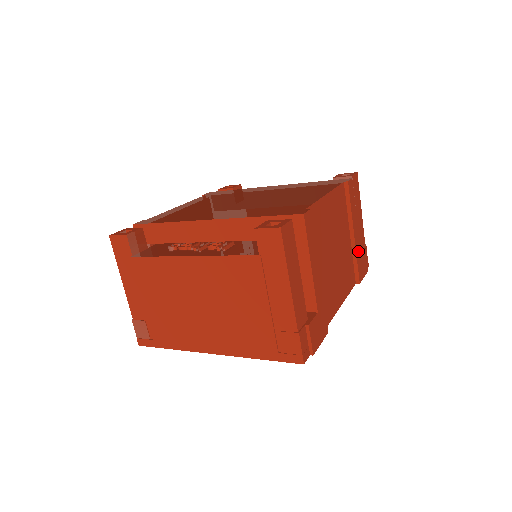
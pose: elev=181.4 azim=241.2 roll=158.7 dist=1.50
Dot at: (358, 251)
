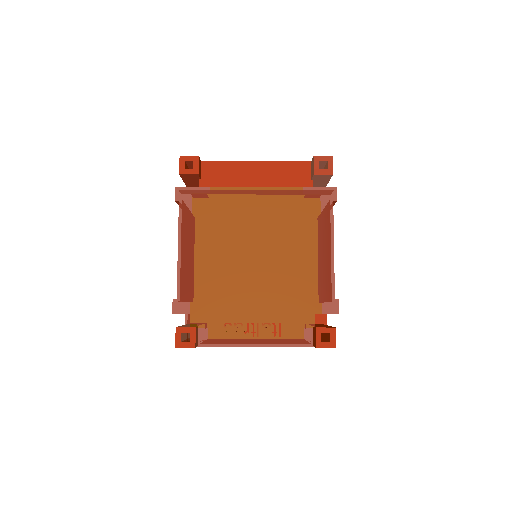
Dot at: occluded
